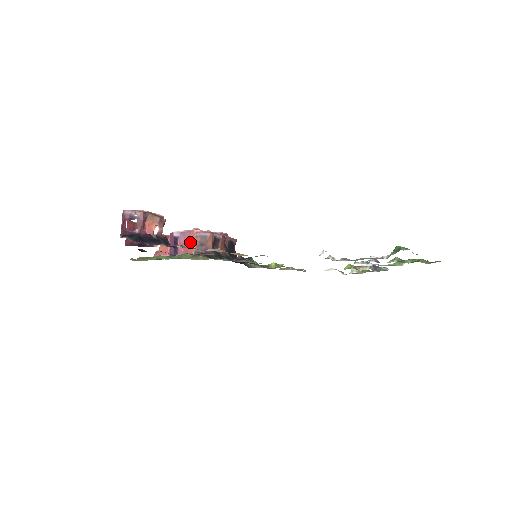
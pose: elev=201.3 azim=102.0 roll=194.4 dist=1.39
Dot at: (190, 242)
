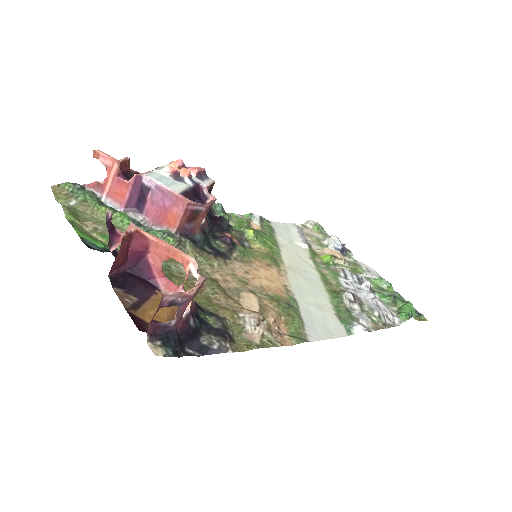
Dot at: (173, 212)
